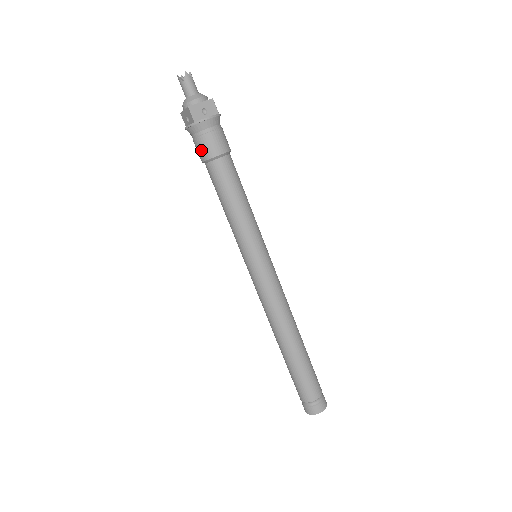
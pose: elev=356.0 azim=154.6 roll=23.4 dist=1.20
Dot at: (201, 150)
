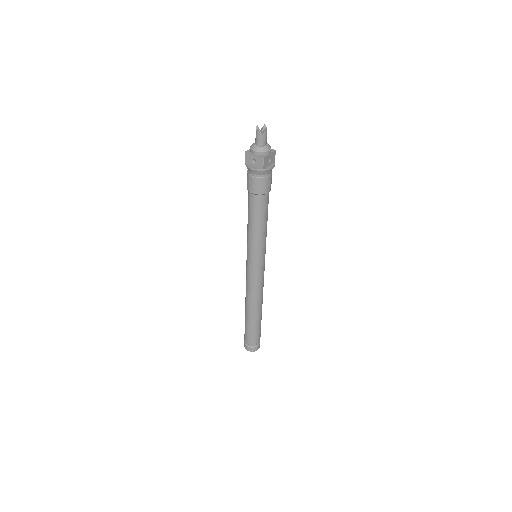
Dot at: (256, 187)
